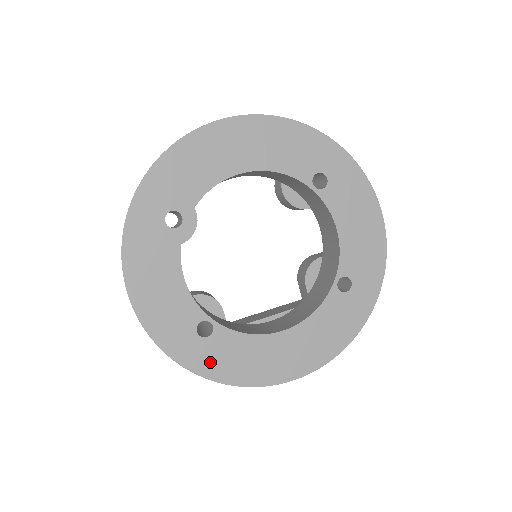
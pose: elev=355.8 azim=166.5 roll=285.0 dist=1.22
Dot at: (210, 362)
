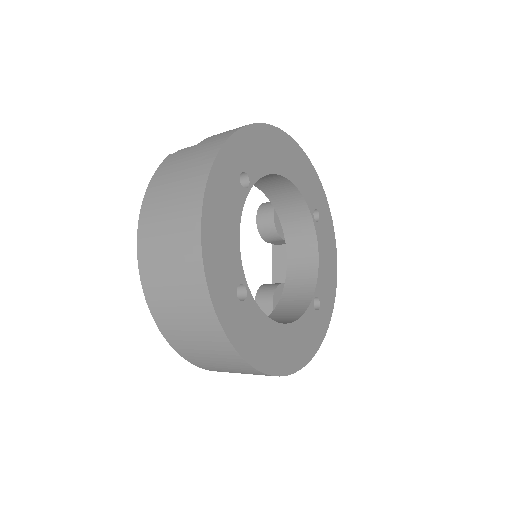
Dot at: (238, 328)
